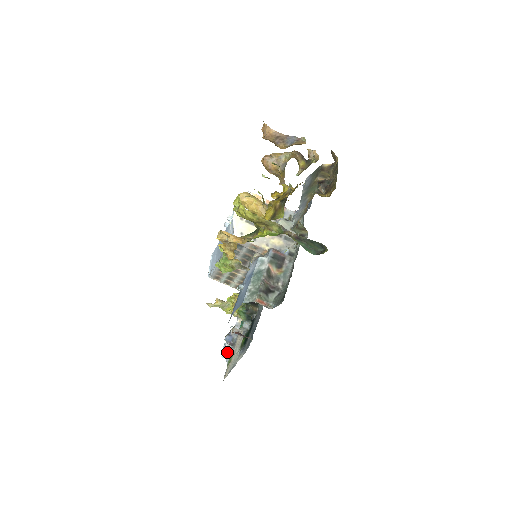
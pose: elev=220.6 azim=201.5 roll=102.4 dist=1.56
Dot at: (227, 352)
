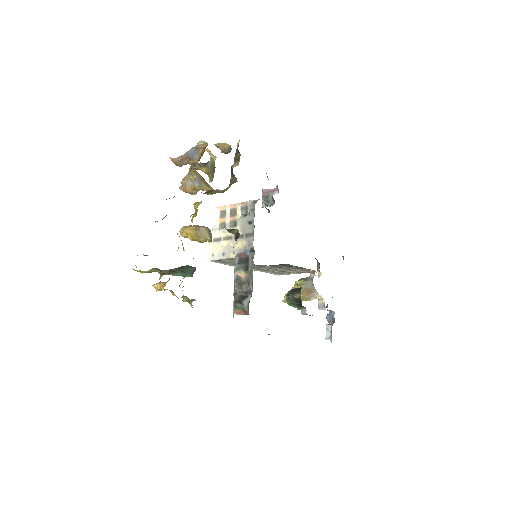
Dot at: (329, 333)
